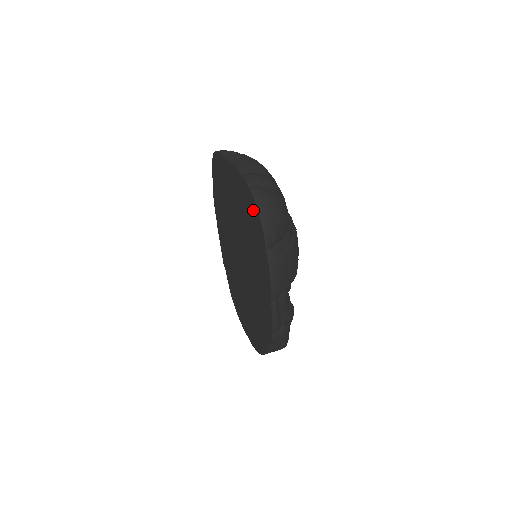
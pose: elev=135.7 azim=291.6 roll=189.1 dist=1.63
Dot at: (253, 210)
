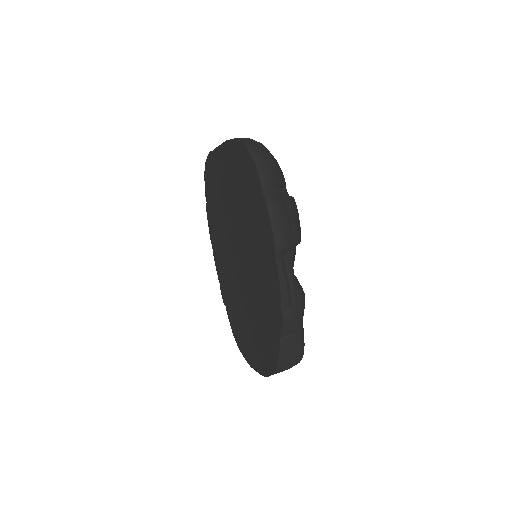
Dot at: (245, 161)
